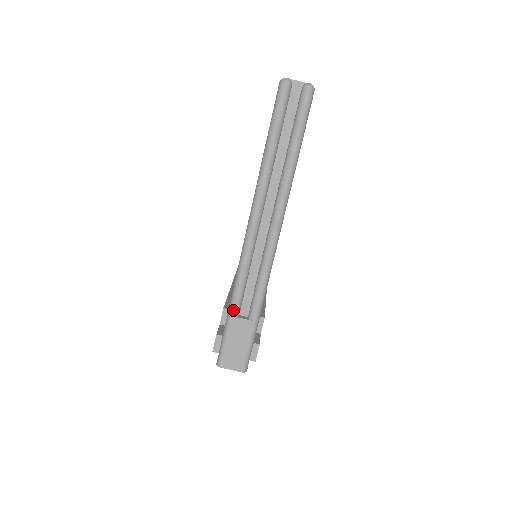
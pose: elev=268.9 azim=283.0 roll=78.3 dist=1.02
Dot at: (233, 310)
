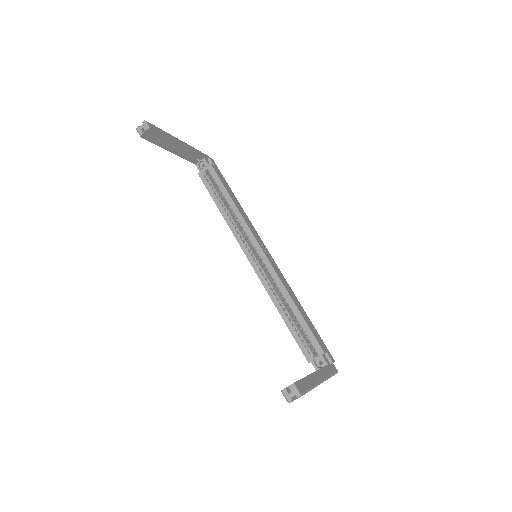
Dot at: occluded
